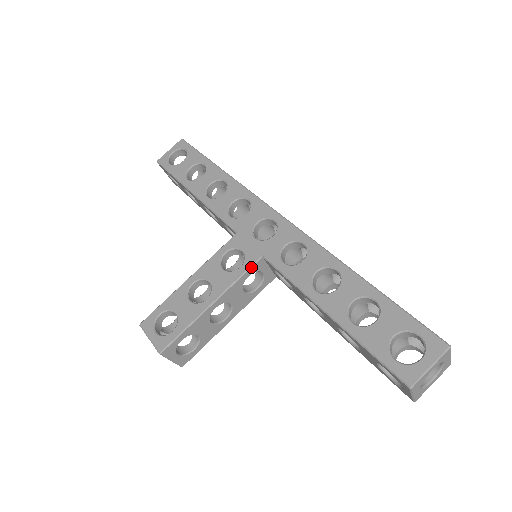
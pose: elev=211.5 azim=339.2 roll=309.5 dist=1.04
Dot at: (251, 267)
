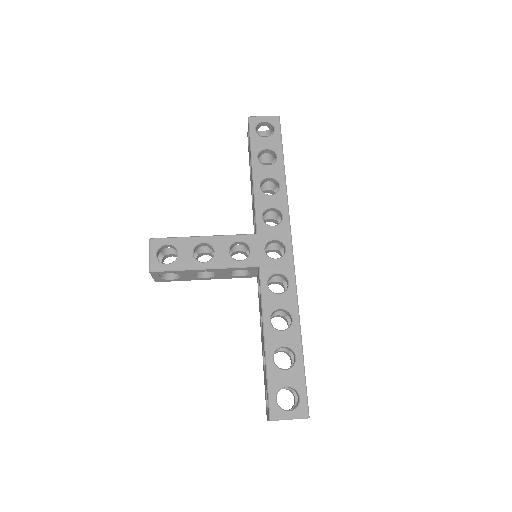
Dot at: (247, 267)
